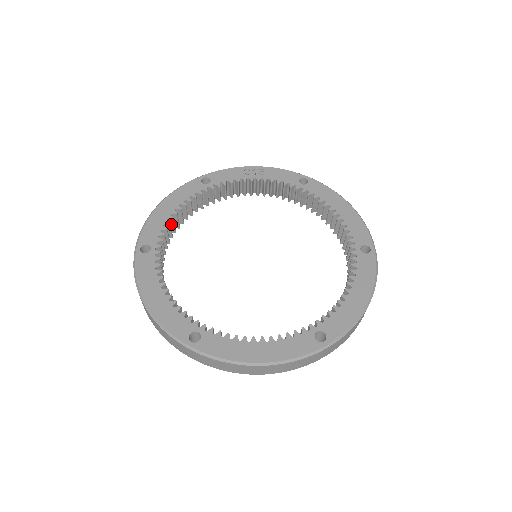
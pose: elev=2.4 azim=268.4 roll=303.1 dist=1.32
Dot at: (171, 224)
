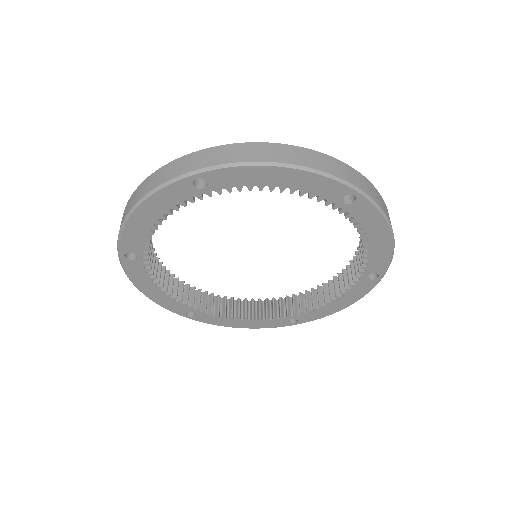
Dot at: (158, 270)
